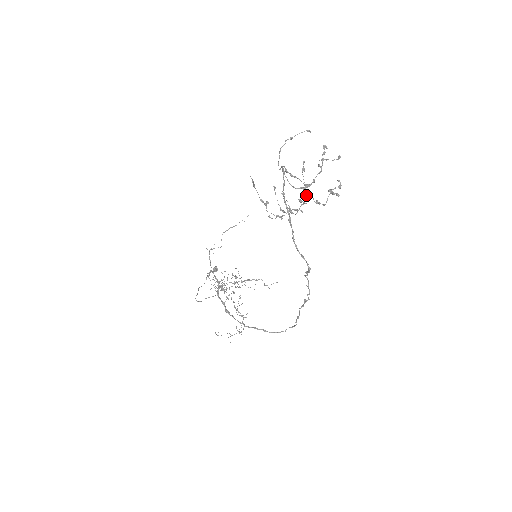
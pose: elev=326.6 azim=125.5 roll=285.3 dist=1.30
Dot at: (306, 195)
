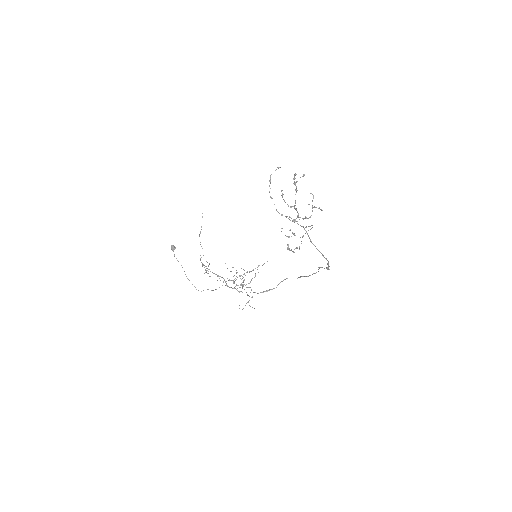
Dot at: (311, 228)
